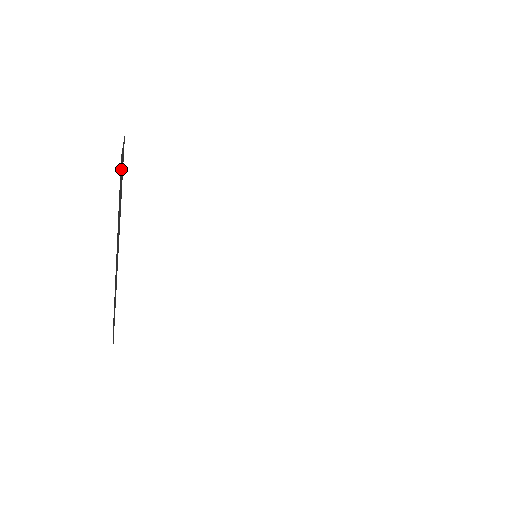
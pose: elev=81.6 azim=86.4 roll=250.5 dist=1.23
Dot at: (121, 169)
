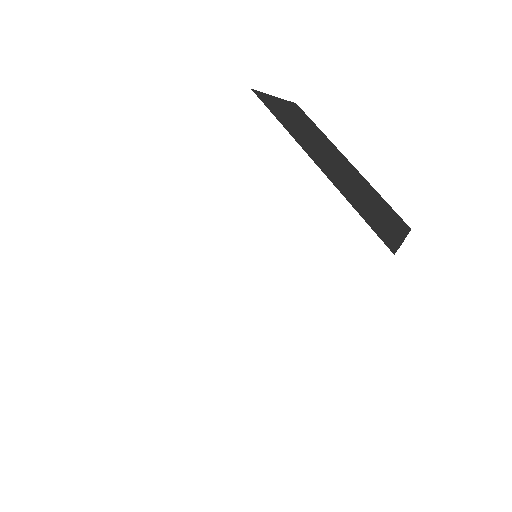
Dot at: occluded
